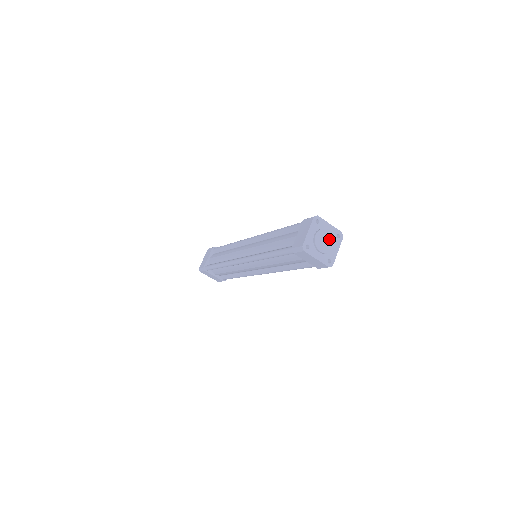
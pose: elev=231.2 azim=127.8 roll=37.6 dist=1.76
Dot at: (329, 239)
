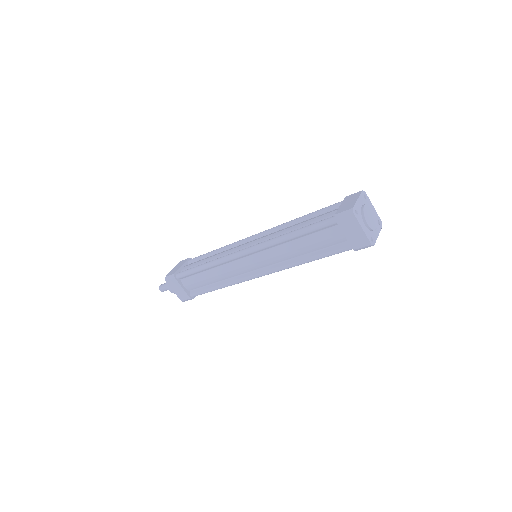
Dot at: (374, 217)
